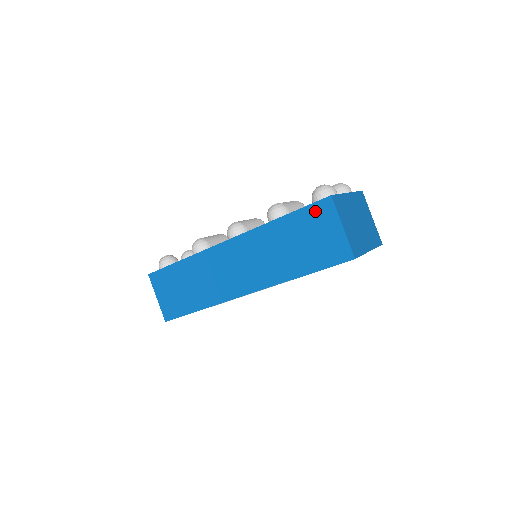
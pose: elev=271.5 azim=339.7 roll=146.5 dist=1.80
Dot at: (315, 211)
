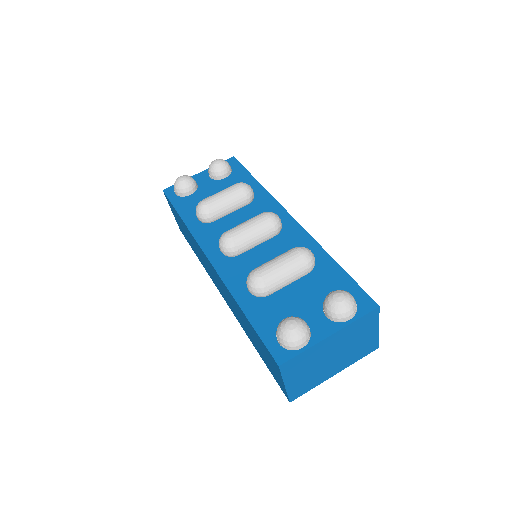
Dot at: (267, 351)
